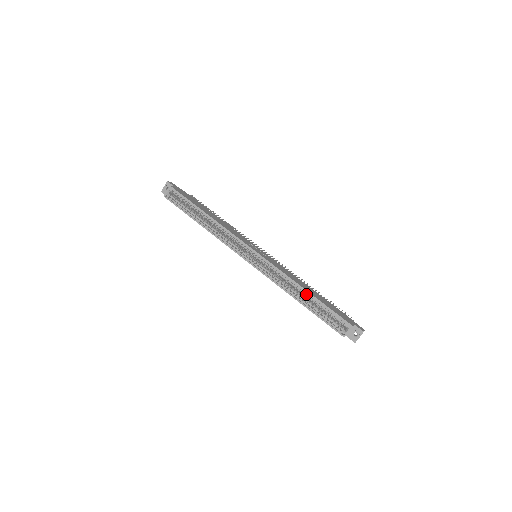
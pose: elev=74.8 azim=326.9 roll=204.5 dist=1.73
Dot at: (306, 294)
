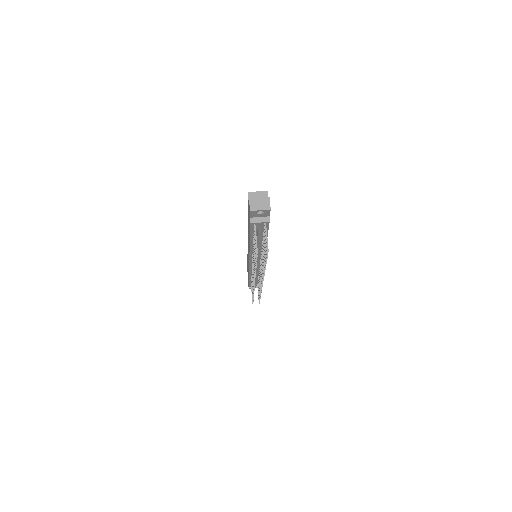
Dot at: occluded
